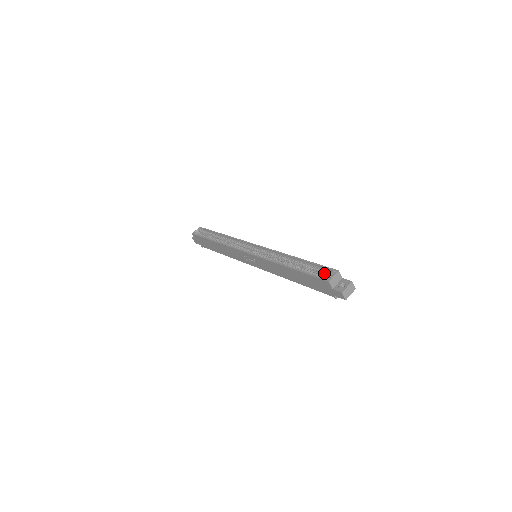
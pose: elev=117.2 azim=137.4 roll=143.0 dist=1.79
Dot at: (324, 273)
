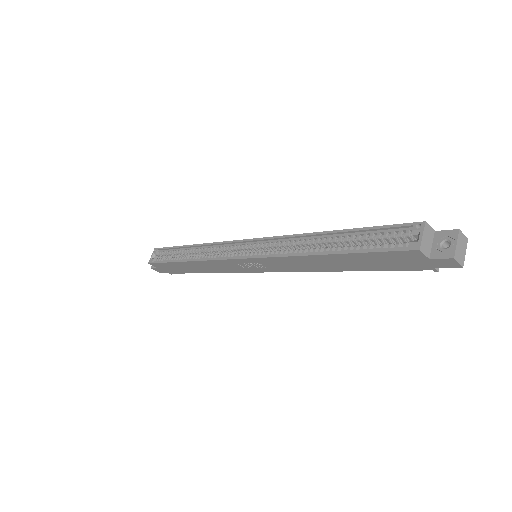
Dot at: (397, 237)
